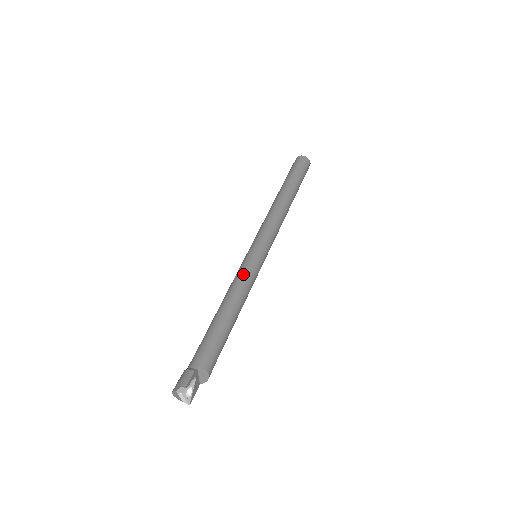
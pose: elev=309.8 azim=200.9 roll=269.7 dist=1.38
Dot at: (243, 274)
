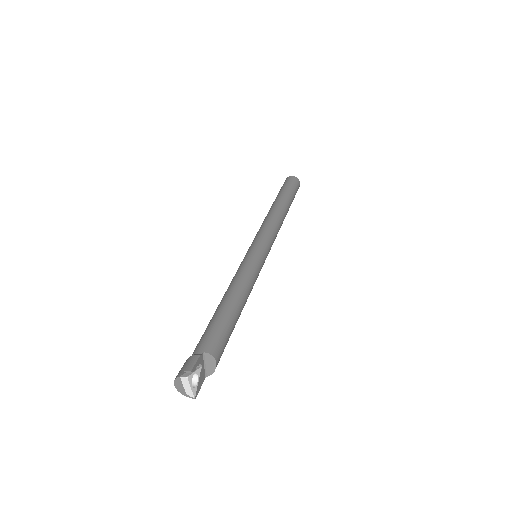
Dot at: (245, 268)
